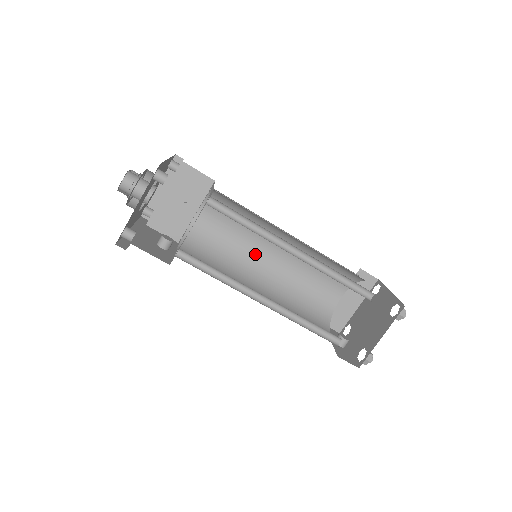
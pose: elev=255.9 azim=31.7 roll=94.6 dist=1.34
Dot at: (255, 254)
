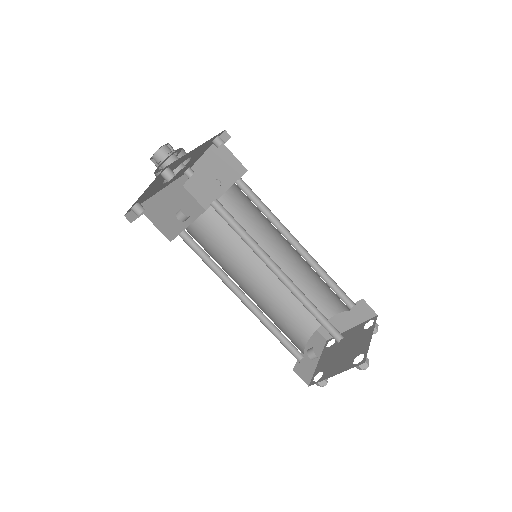
Dot at: (267, 247)
